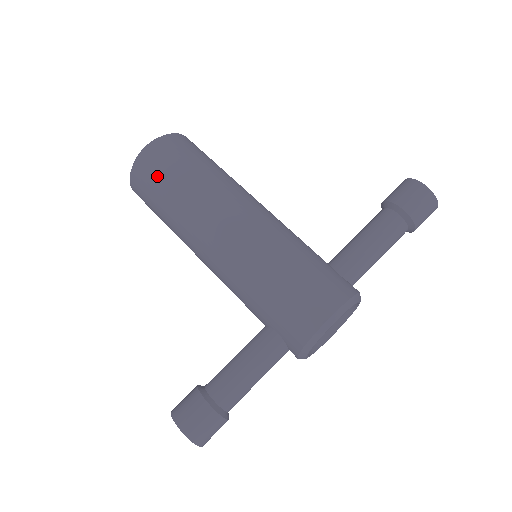
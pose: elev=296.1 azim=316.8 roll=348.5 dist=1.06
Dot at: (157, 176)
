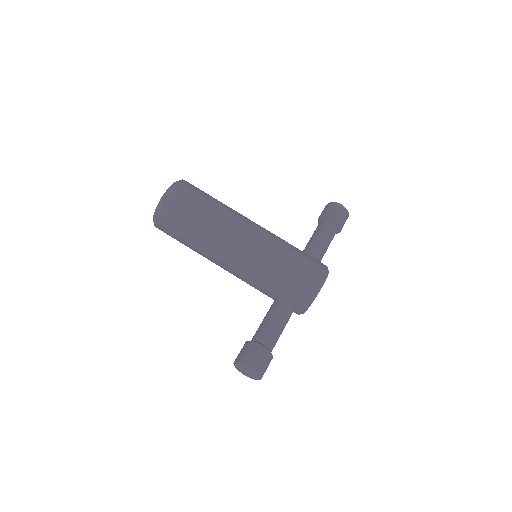
Dot at: (185, 207)
